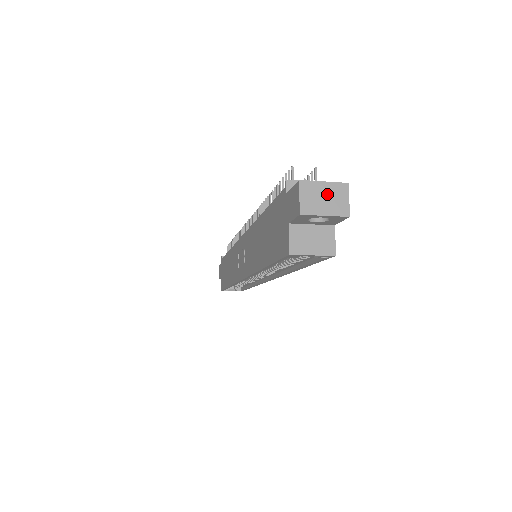
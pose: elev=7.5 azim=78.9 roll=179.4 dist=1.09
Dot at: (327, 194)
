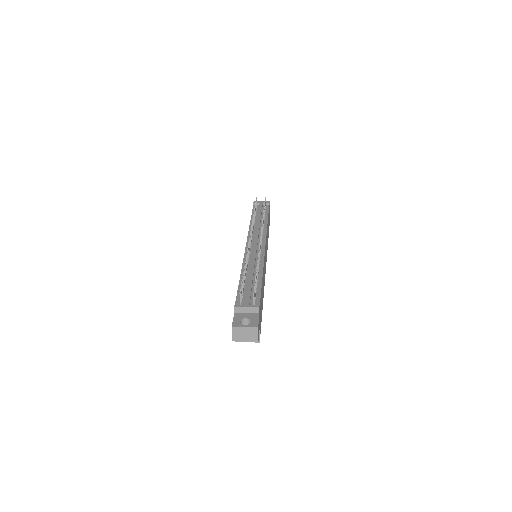
Dot at: (246, 332)
